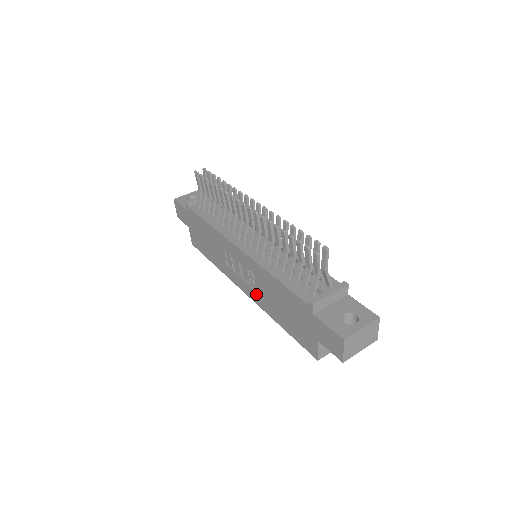
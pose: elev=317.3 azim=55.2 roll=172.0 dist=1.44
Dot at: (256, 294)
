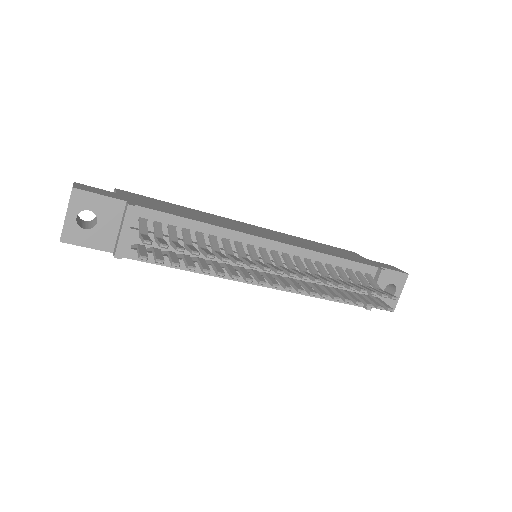
Dot at: occluded
